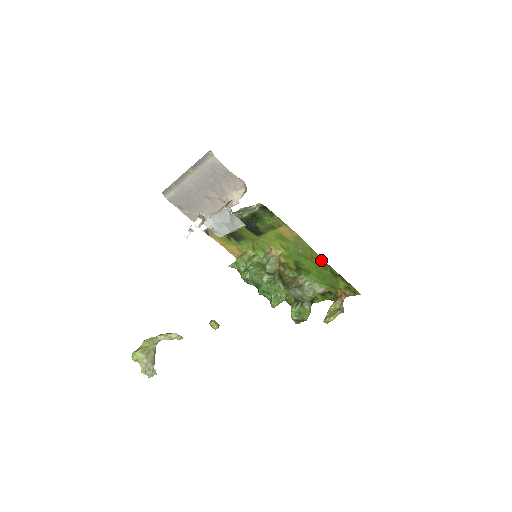
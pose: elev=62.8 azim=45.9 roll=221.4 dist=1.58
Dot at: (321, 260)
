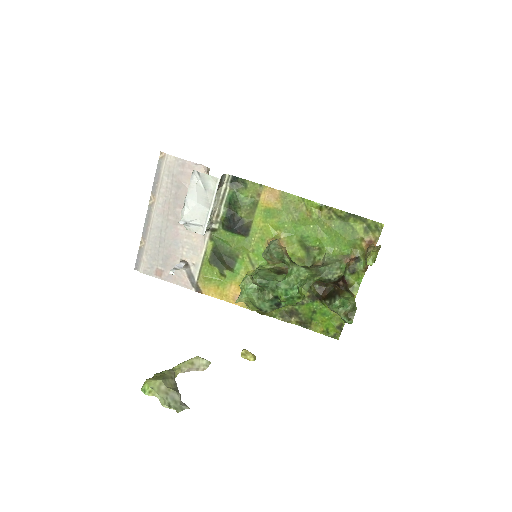
Dot at: (319, 206)
